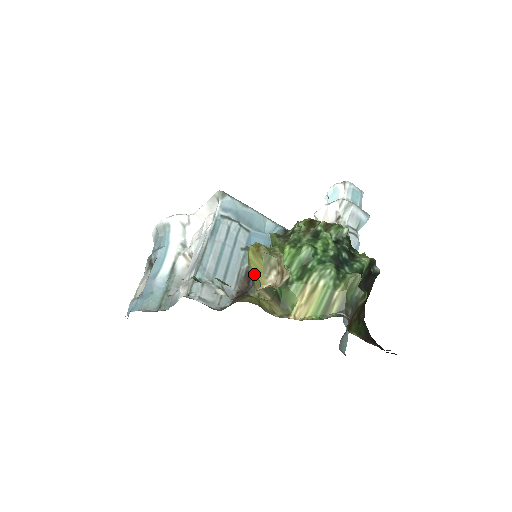
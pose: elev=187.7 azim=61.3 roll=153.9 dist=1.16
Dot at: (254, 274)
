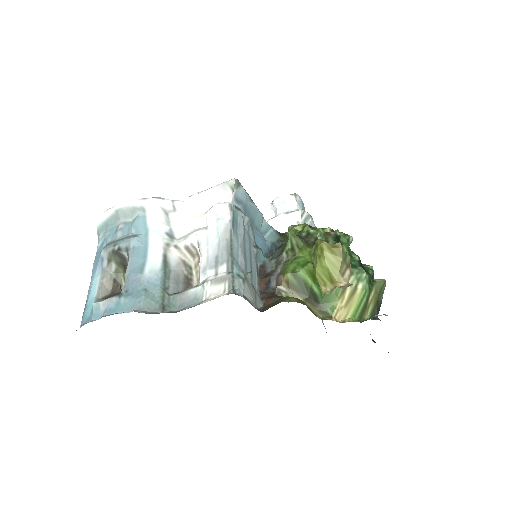
Dot at: (325, 271)
